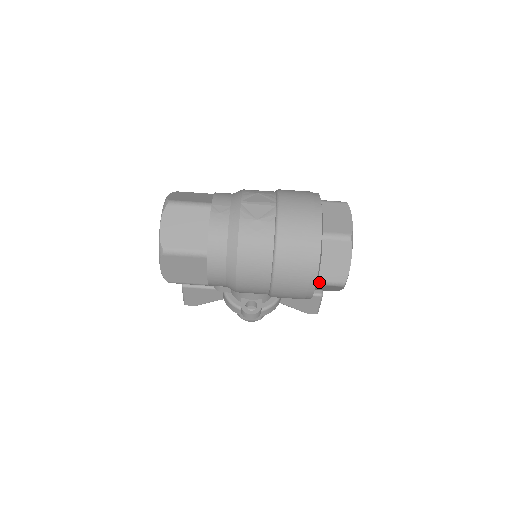
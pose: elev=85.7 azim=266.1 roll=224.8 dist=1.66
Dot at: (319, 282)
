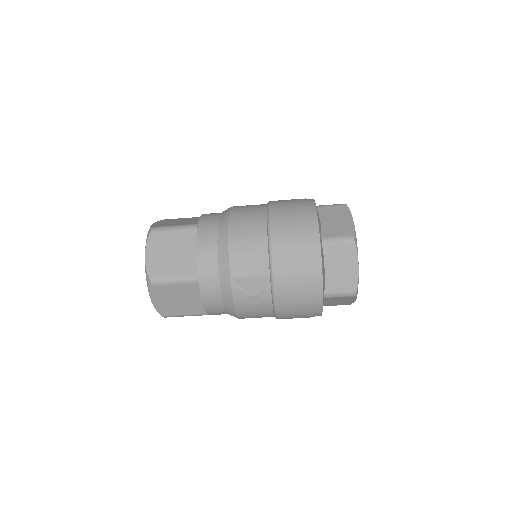
Dot at: occluded
